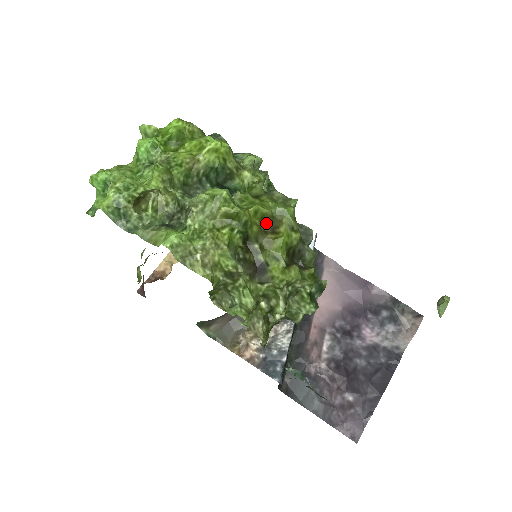
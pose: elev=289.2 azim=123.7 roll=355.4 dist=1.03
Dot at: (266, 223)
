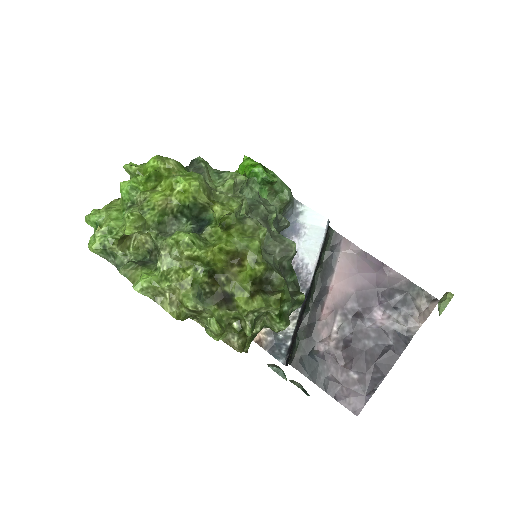
Dot at: (232, 256)
